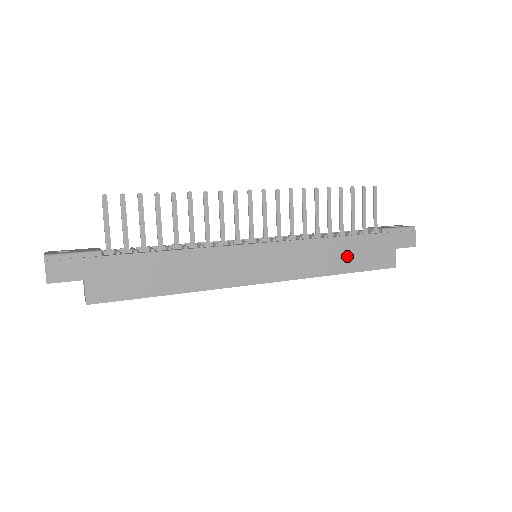
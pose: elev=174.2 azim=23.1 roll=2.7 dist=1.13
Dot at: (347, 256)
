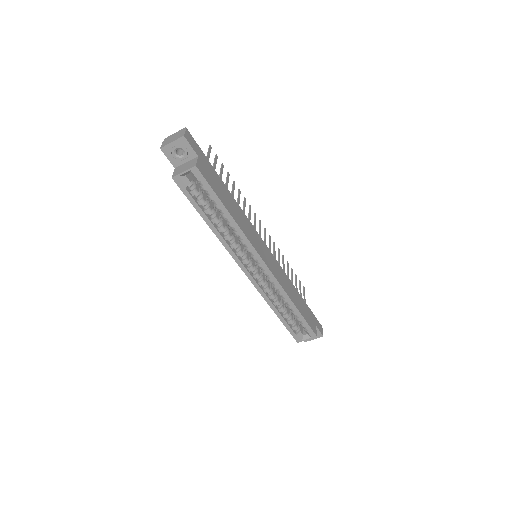
Dot at: (298, 301)
